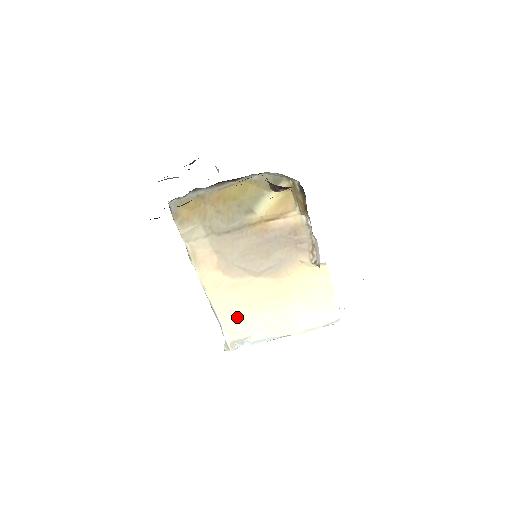
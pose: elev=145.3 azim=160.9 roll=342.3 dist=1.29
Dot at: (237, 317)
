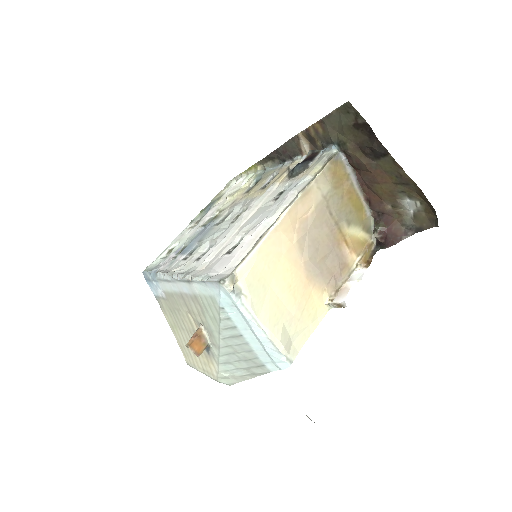
Dot at: (261, 269)
